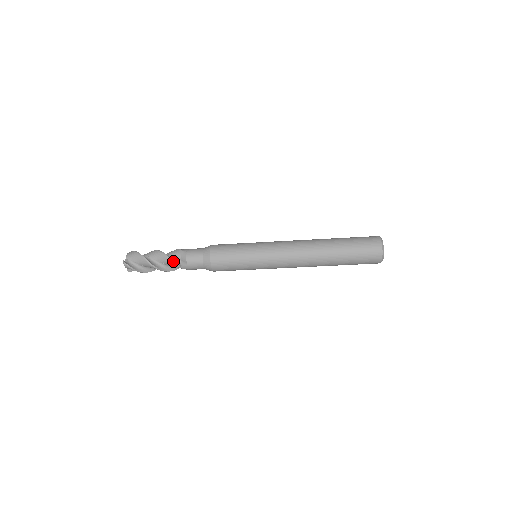
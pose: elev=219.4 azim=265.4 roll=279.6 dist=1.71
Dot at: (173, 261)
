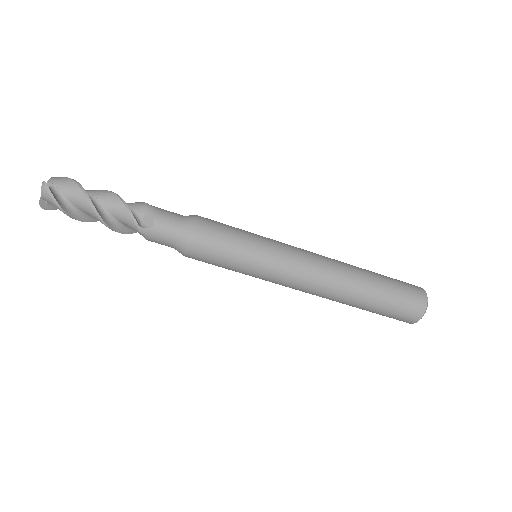
Dot at: (132, 213)
